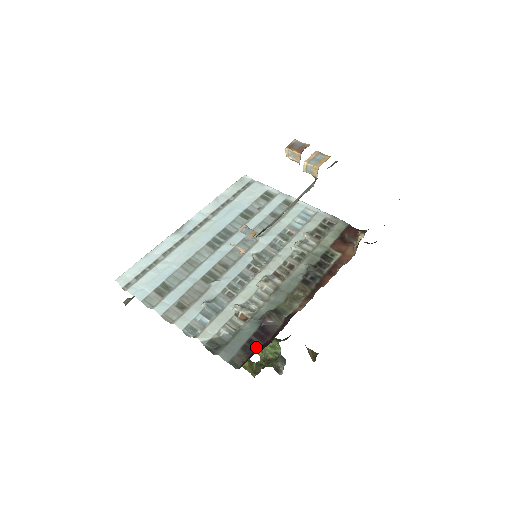
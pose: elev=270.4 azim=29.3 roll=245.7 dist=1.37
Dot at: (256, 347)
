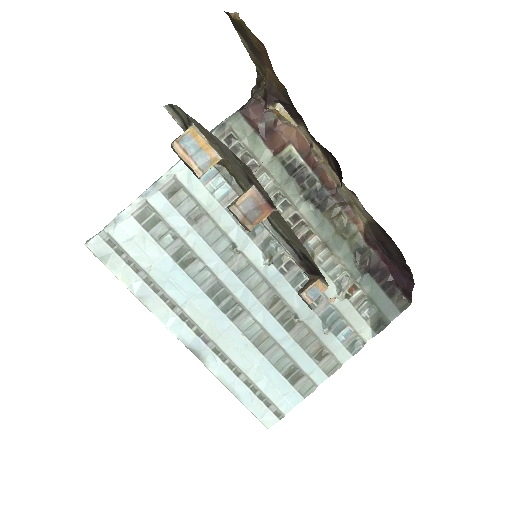
Dot at: (392, 283)
